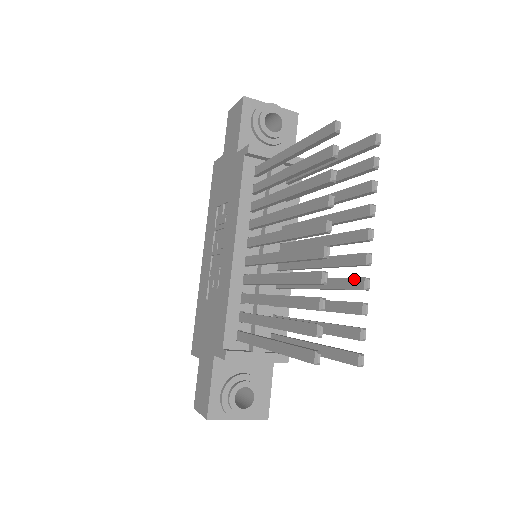
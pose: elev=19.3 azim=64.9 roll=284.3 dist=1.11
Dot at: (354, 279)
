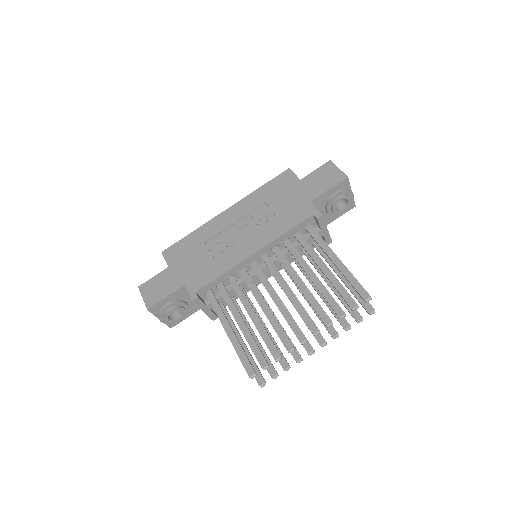
Dot at: (296, 351)
